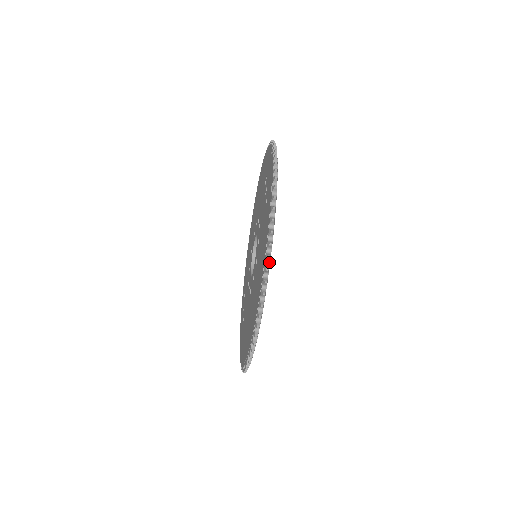
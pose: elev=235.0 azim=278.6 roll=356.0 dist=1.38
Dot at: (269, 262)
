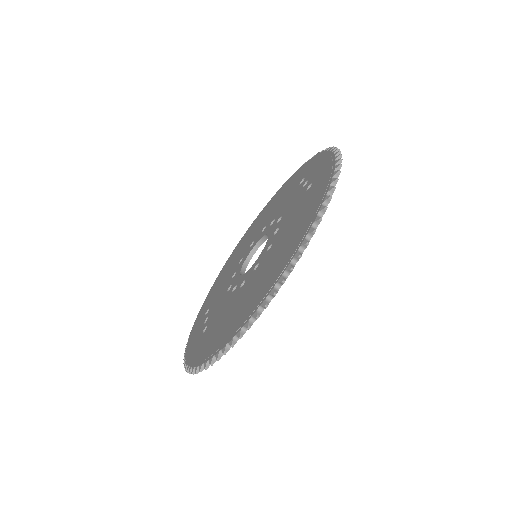
Dot at: (322, 216)
